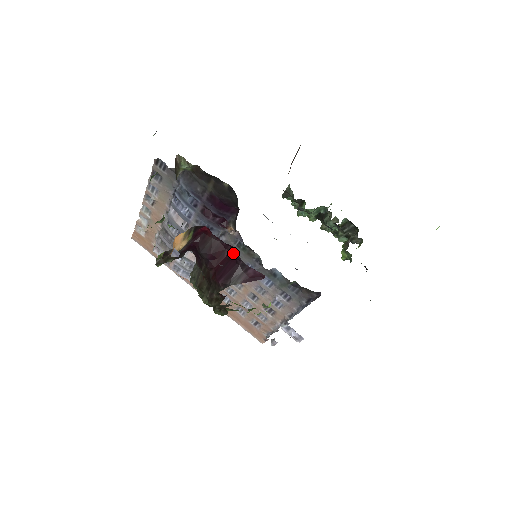
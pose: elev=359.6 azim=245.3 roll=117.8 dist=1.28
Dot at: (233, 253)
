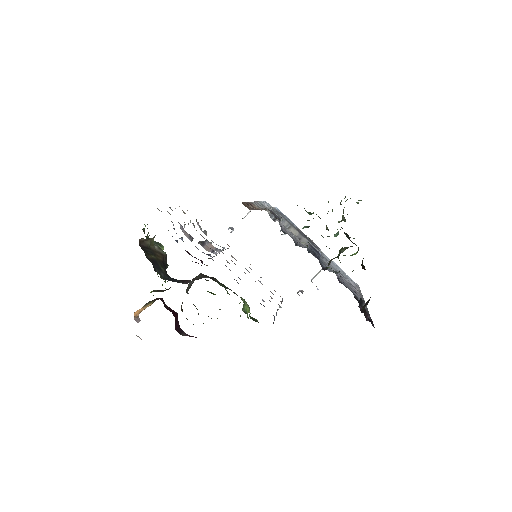
Dot at: occluded
